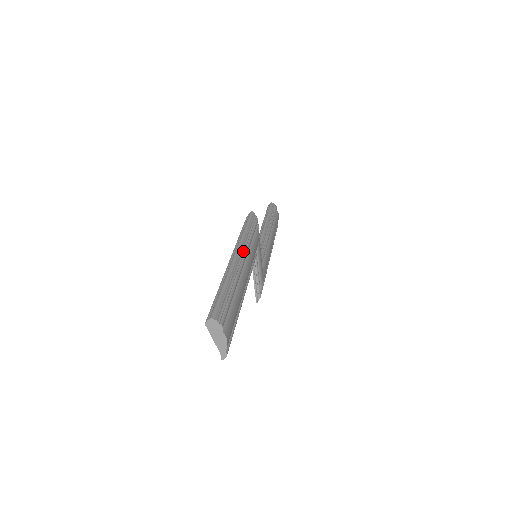
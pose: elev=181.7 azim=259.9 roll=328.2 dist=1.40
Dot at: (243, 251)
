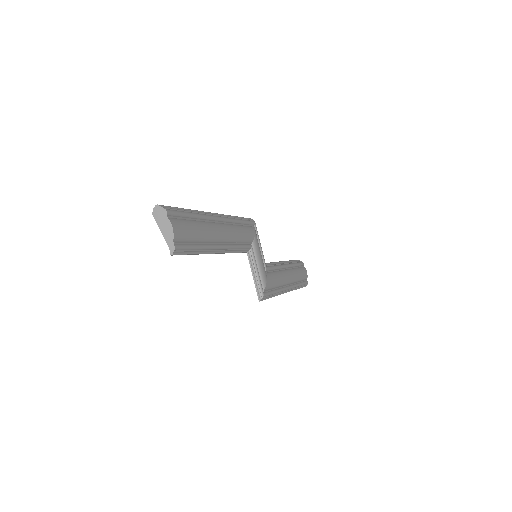
Dot at: (223, 216)
